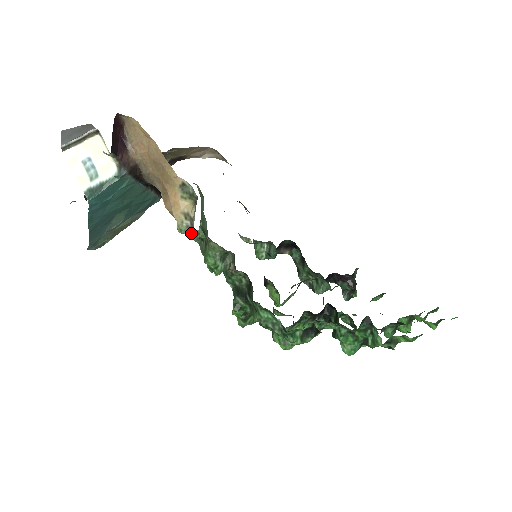
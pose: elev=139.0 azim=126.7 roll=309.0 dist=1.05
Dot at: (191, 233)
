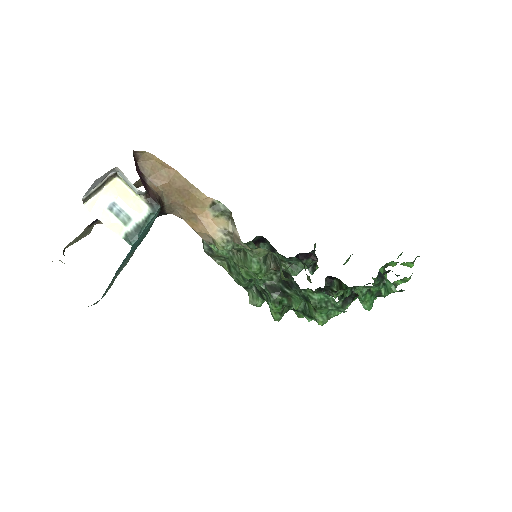
Dot at: (232, 247)
